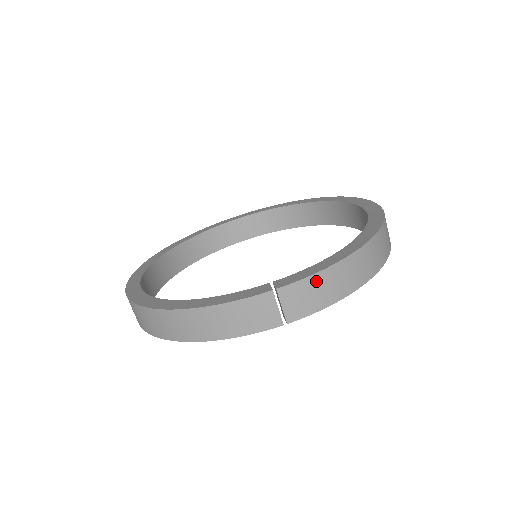
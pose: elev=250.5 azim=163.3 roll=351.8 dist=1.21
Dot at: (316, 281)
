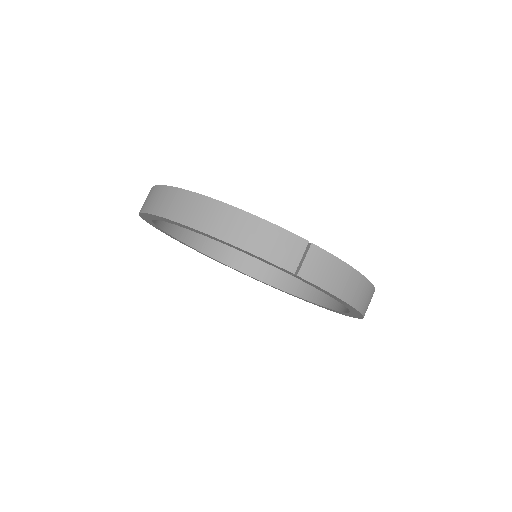
Dot at: (336, 265)
